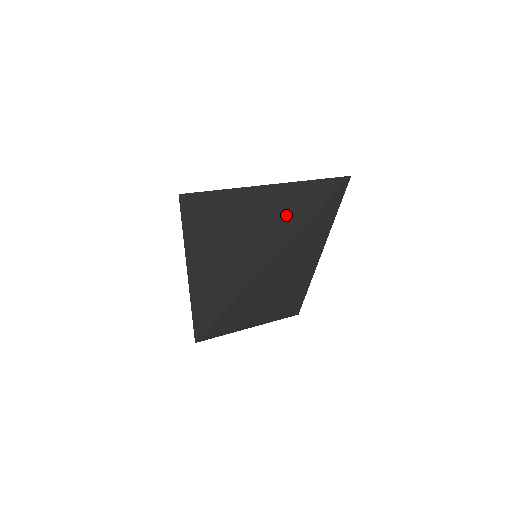
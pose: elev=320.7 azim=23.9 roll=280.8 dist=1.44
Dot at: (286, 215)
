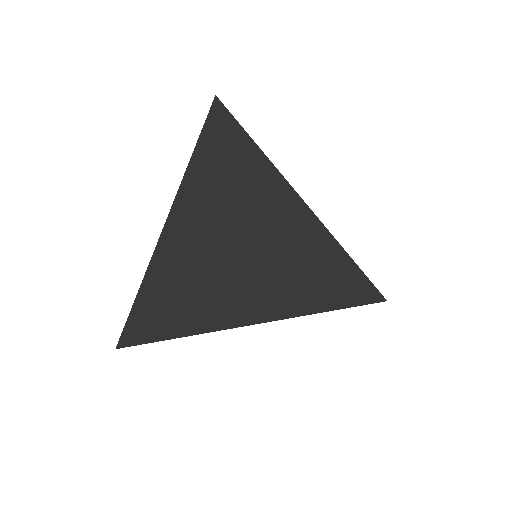
Dot at: (230, 171)
